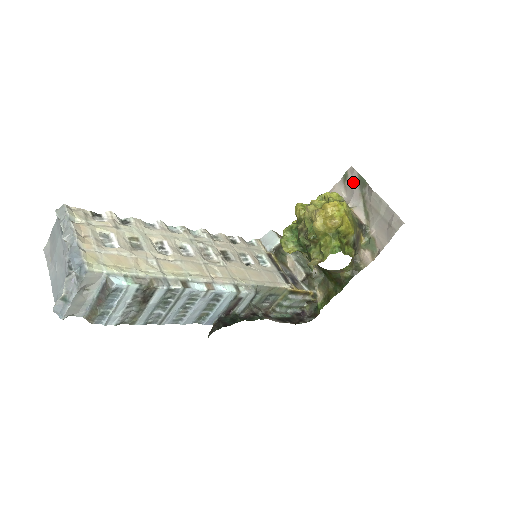
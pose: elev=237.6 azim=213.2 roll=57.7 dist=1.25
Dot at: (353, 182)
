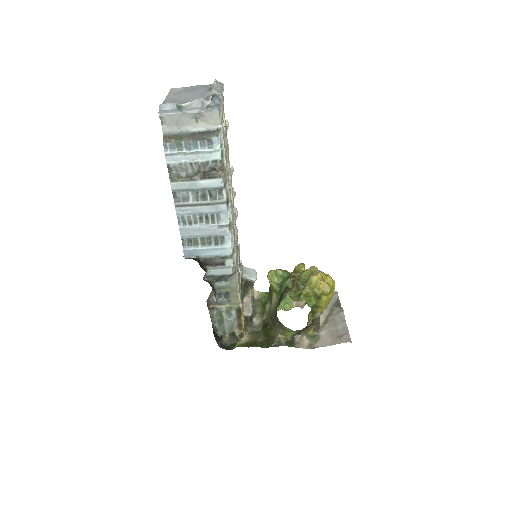
Dot at: (331, 299)
